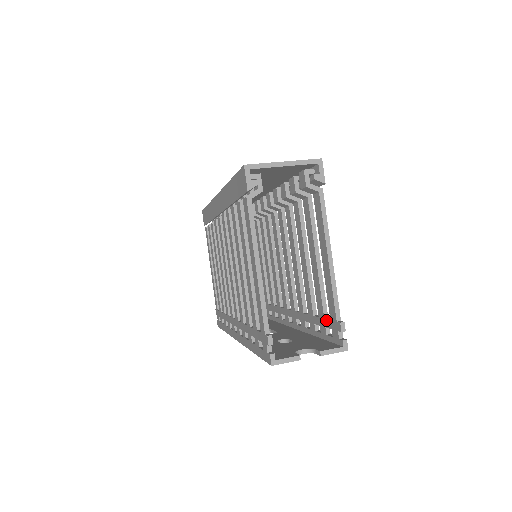
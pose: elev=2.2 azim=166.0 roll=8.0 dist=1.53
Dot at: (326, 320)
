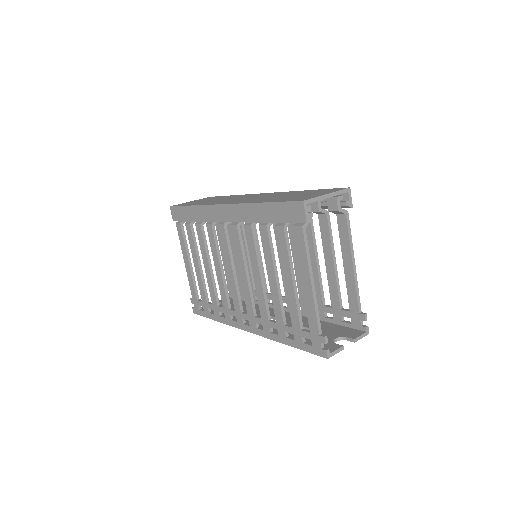
Dot at: (344, 311)
